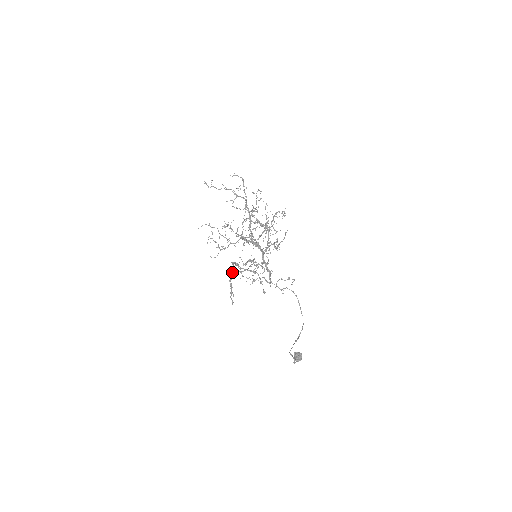
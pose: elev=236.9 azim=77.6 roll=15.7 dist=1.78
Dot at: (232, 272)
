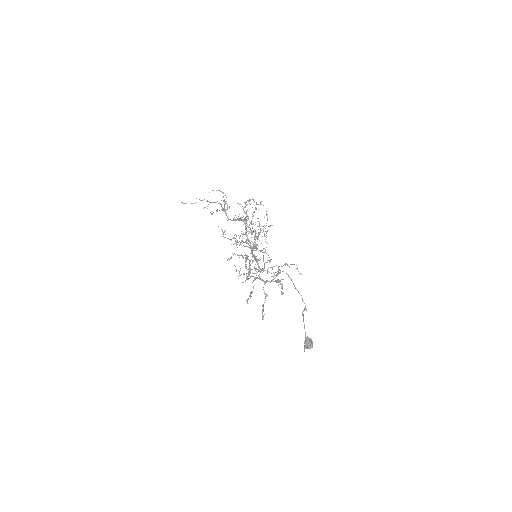
Dot at: occluded
